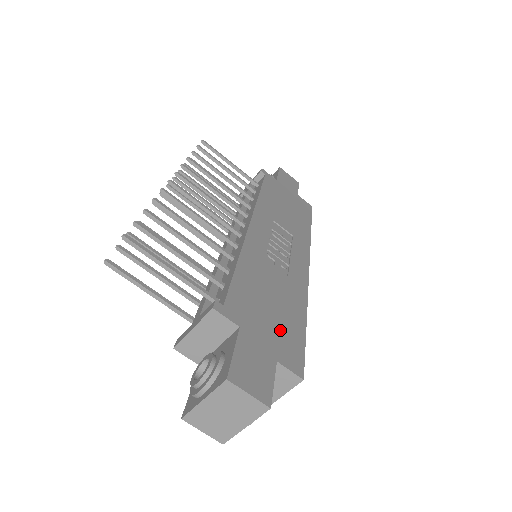
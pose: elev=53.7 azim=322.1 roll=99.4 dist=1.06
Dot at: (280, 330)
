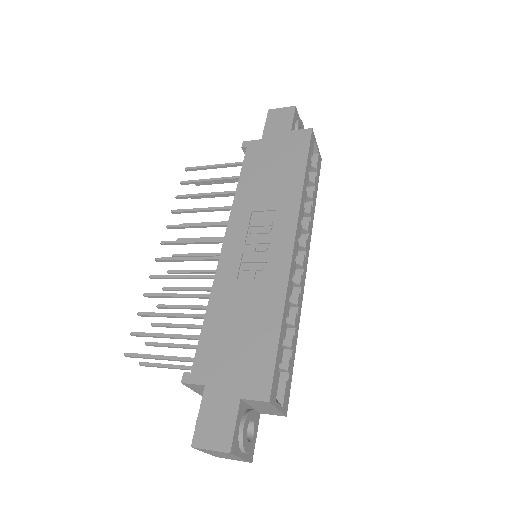
Dot at: (247, 359)
